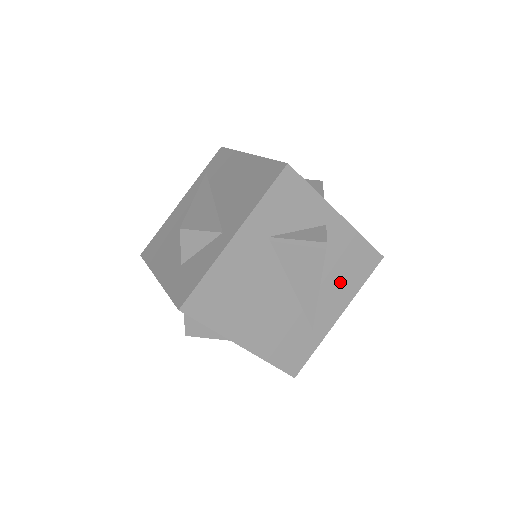
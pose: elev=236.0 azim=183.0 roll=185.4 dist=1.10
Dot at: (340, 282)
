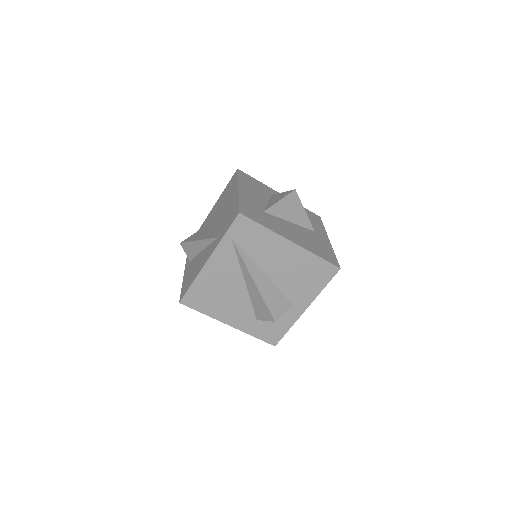
Dot at: occluded
